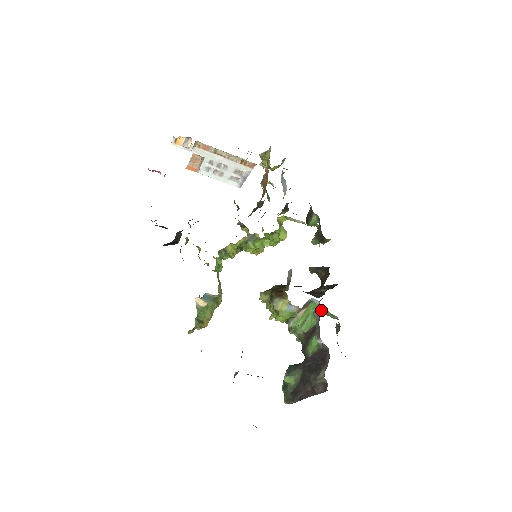
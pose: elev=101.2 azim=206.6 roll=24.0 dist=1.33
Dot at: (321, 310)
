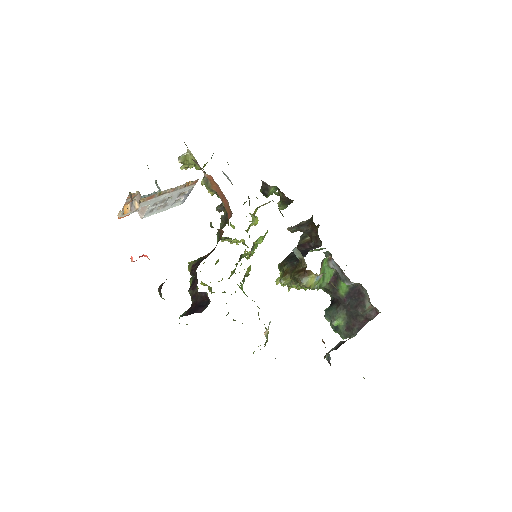
Dot at: occluded
